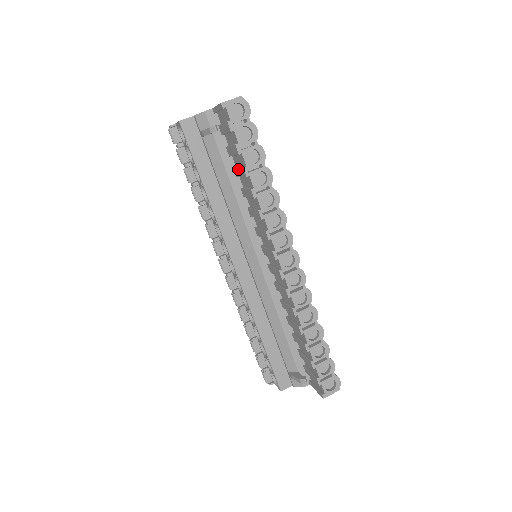
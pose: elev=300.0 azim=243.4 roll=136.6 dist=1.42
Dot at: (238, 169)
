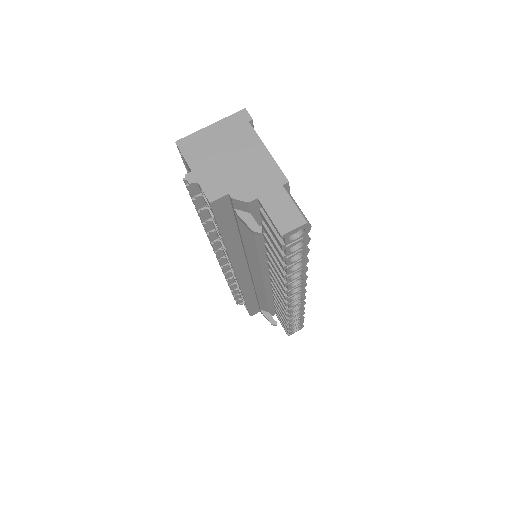
Dot at: (272, 250)
